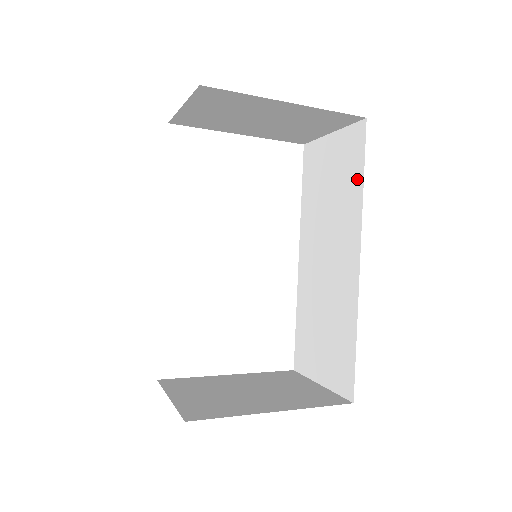
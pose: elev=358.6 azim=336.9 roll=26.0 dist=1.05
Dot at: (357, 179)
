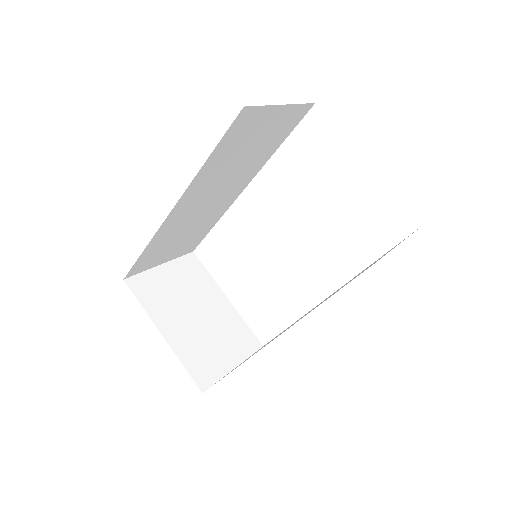
Dot at: occluded
